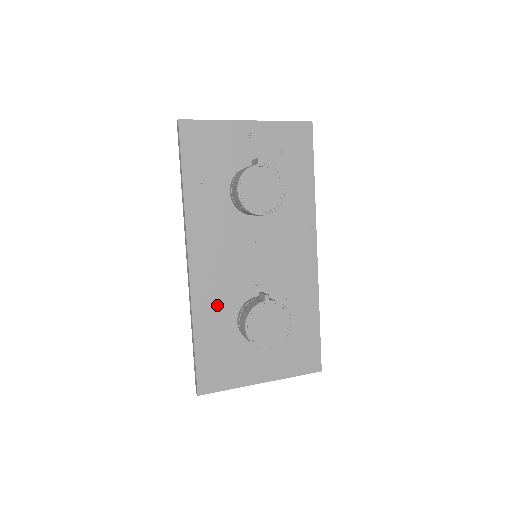
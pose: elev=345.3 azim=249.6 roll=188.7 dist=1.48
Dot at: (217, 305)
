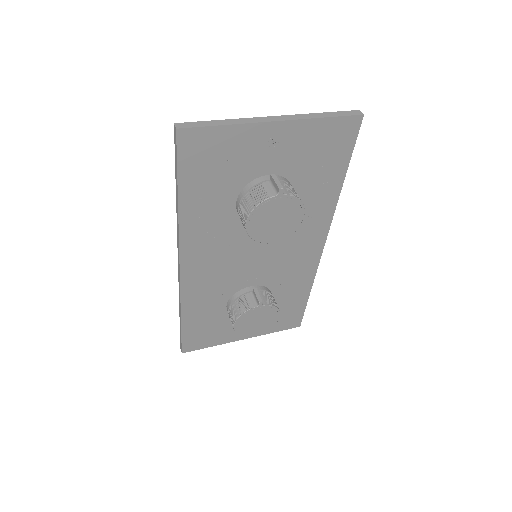
Dot at: (207, 297)
